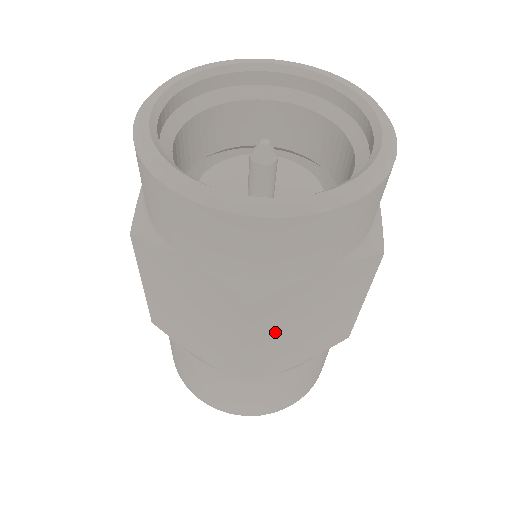
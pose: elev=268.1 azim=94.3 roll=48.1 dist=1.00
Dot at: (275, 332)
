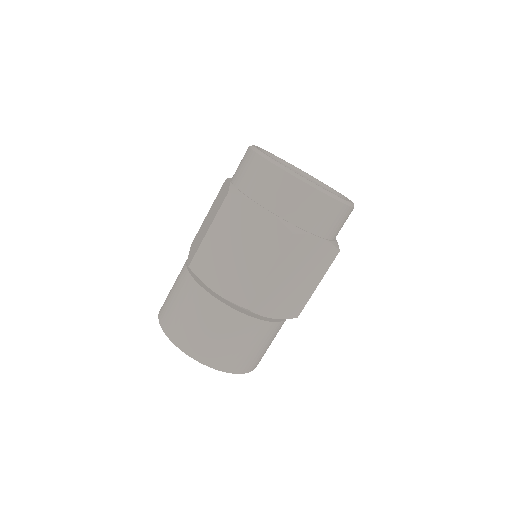
Dot at: (223, 232)
